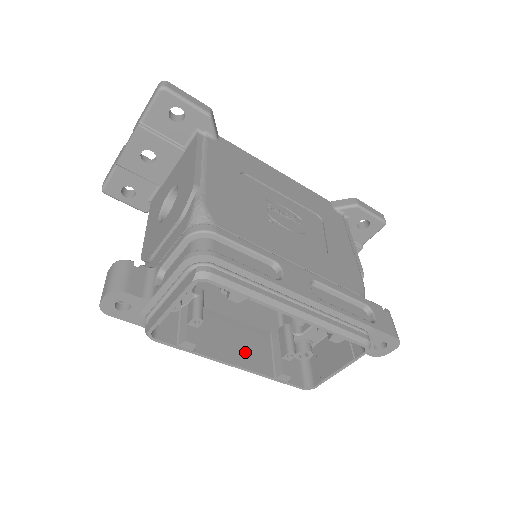
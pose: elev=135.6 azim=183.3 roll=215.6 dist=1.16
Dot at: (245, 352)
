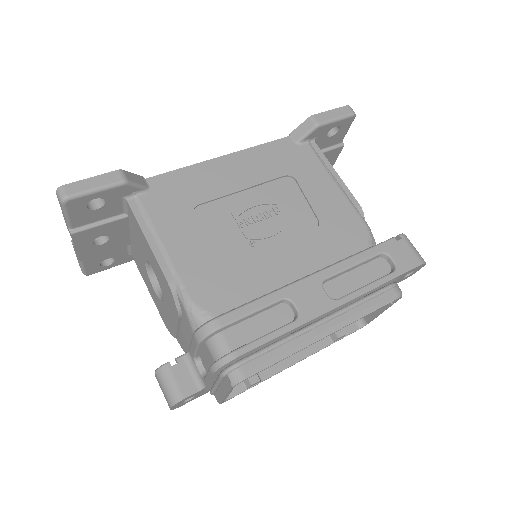
Dot at: occluded
